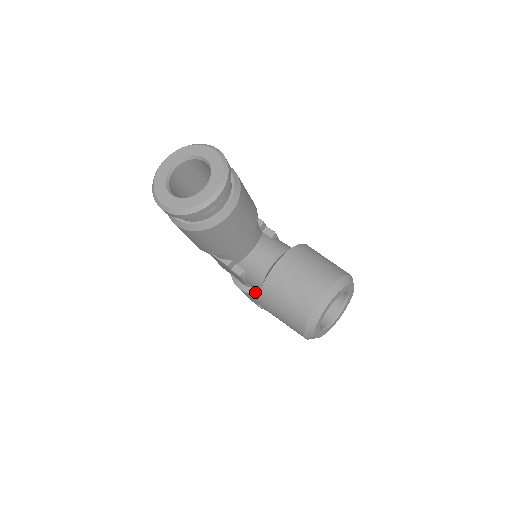
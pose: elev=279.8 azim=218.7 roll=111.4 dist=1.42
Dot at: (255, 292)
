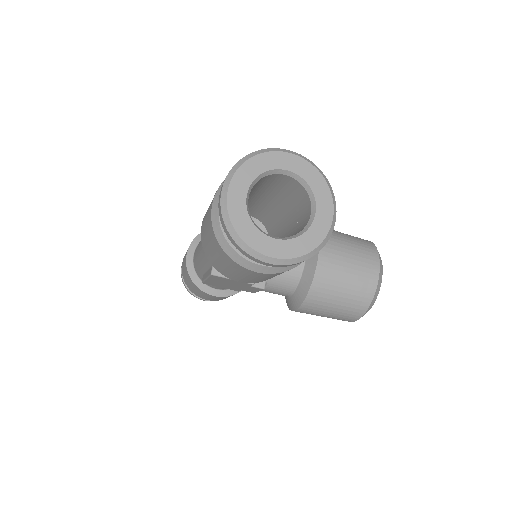
Dot at: (235, 292)
